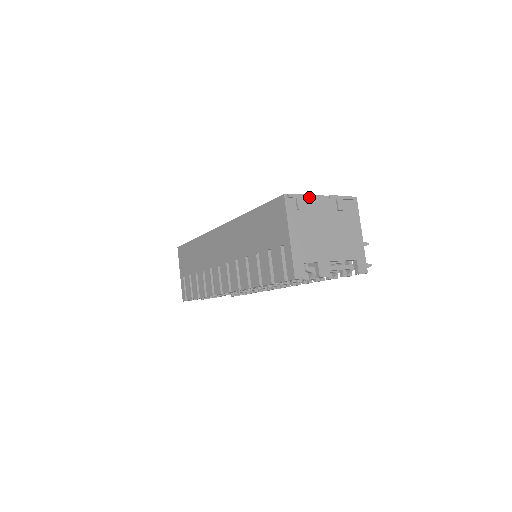
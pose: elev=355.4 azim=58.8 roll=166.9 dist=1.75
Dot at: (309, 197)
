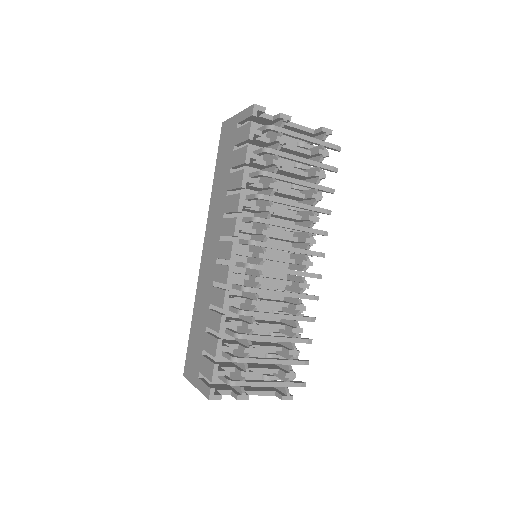
Dot at: occluded
